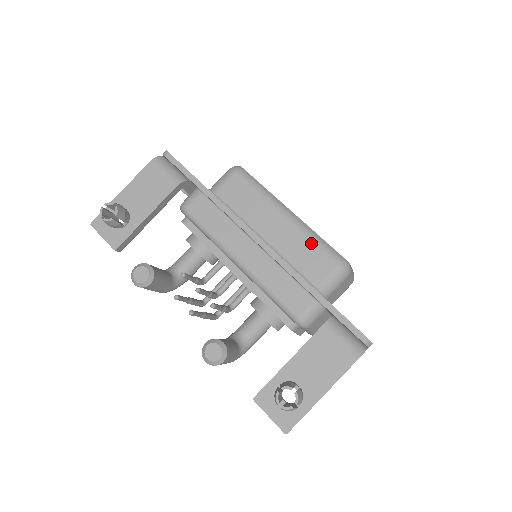
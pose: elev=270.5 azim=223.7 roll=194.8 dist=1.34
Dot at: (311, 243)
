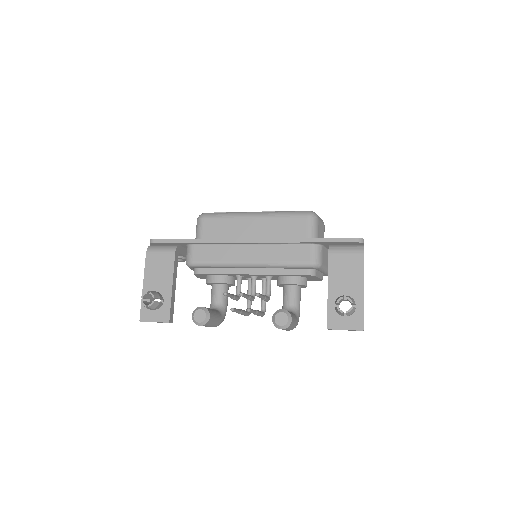
Dot at: (281, 218)
